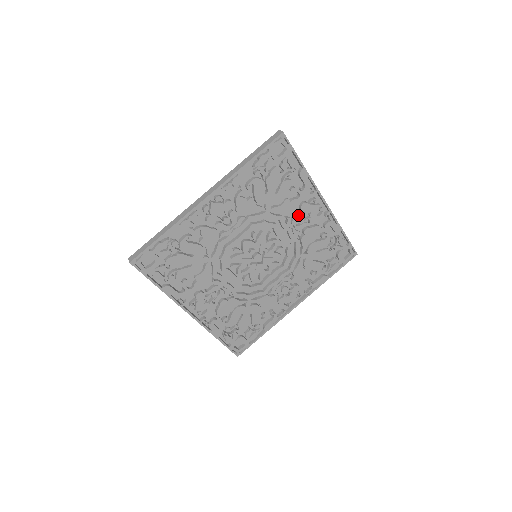
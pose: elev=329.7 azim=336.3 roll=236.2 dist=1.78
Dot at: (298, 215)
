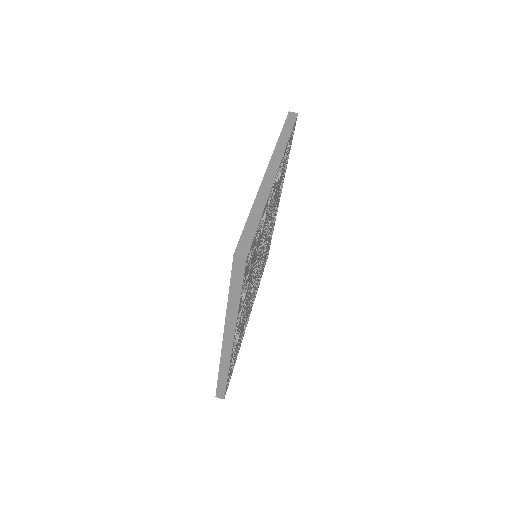
Dot at: (268, 211)
